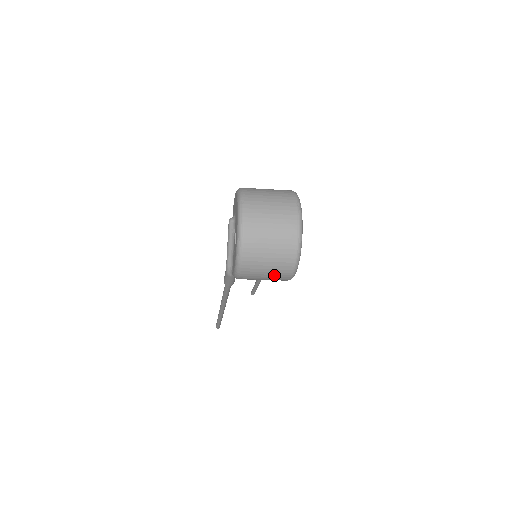
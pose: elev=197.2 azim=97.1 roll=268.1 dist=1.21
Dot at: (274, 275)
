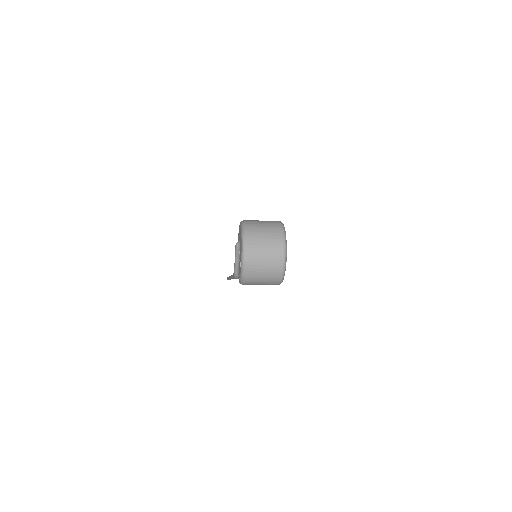
Dot at: (267, 284)
